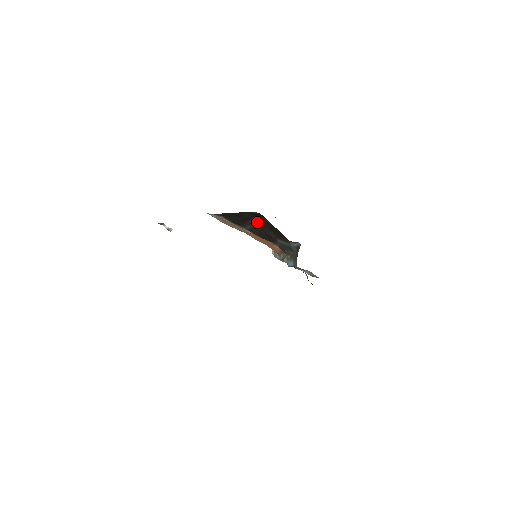
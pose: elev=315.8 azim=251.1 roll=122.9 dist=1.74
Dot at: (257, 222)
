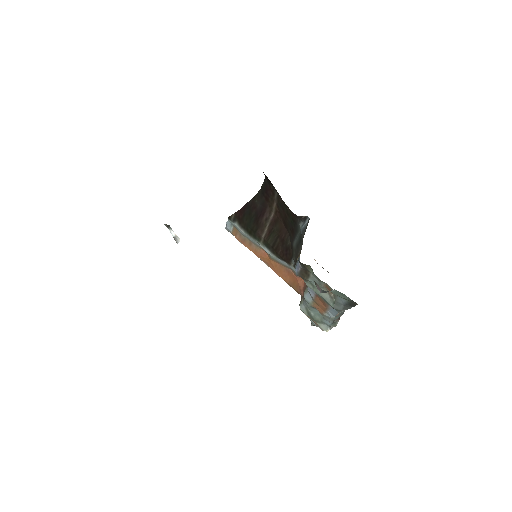
Dot at: (271, 217)
